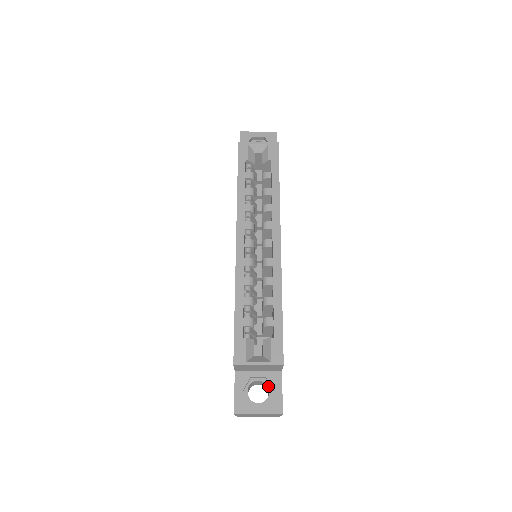
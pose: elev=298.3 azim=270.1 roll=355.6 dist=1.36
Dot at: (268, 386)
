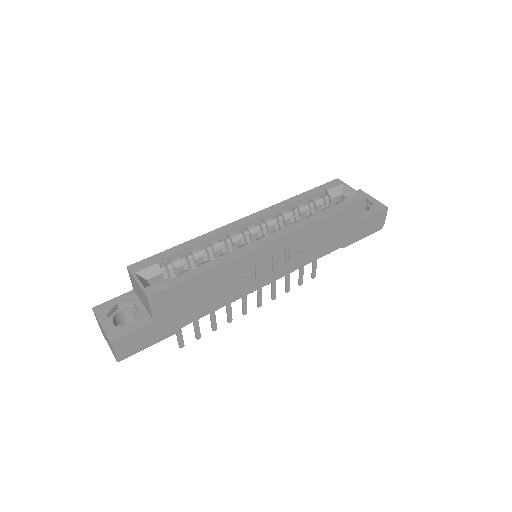
Dot at: occluded
